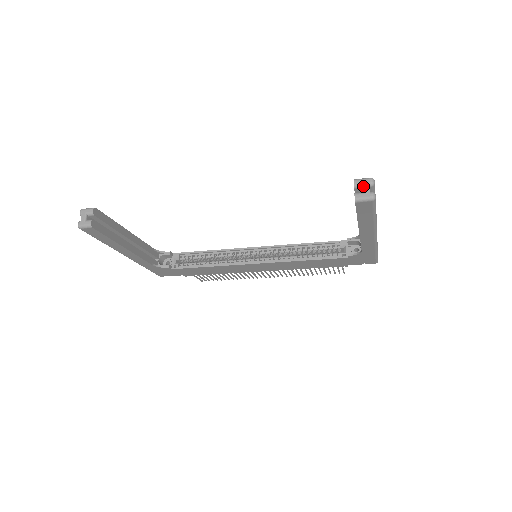
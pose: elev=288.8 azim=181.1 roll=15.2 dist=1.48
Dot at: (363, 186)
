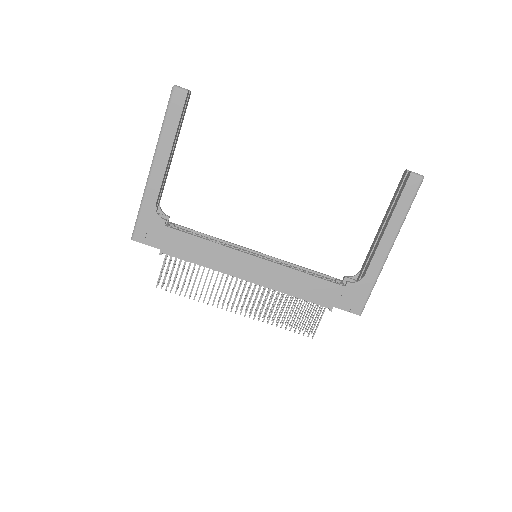
Dot at: occluded
